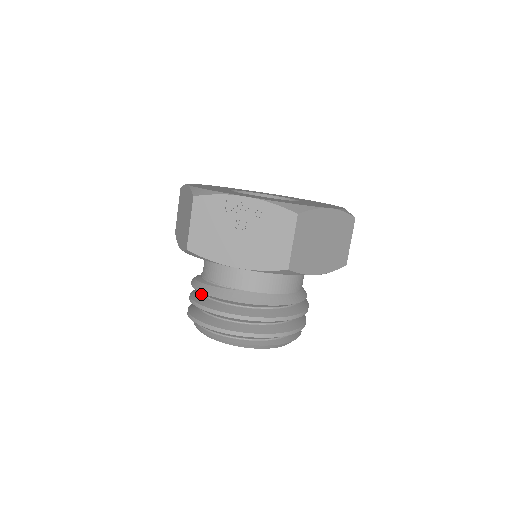
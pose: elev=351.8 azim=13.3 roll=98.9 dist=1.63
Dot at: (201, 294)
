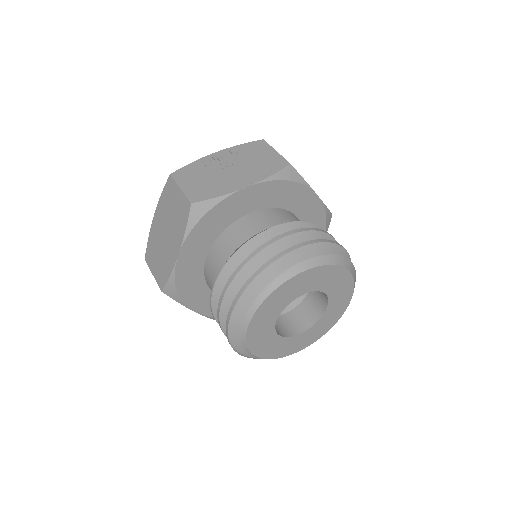
Dot at: occluded
